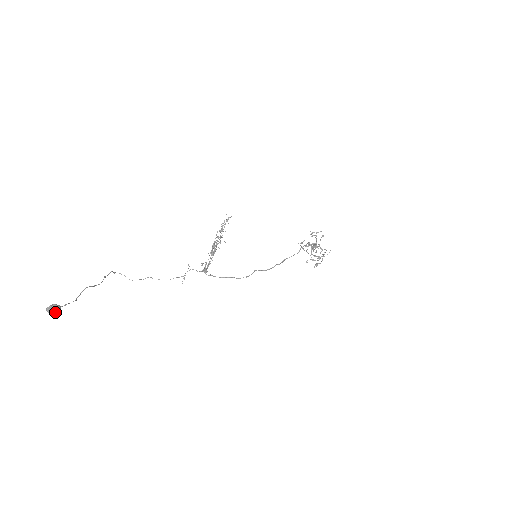
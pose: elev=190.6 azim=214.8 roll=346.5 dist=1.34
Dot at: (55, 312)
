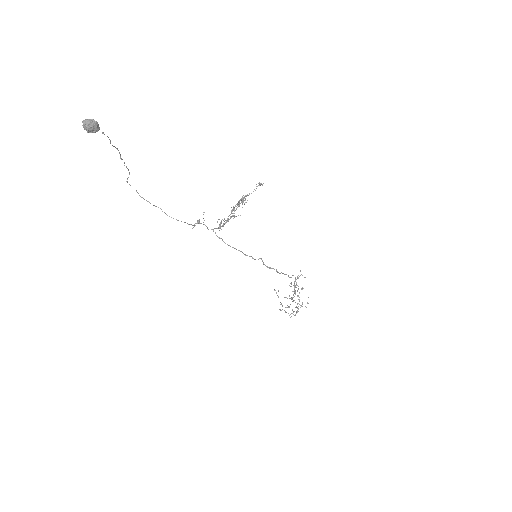
Dot at: (91, 129)
